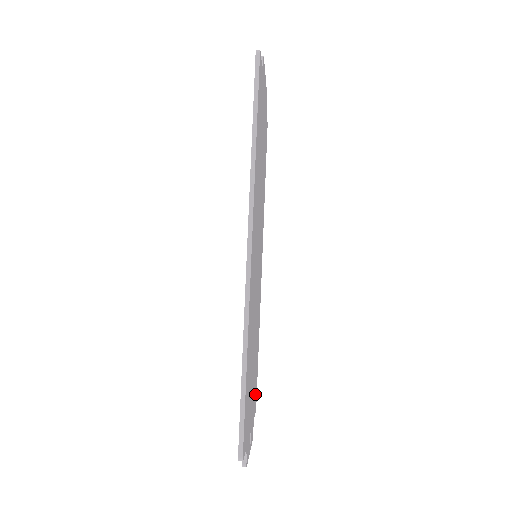
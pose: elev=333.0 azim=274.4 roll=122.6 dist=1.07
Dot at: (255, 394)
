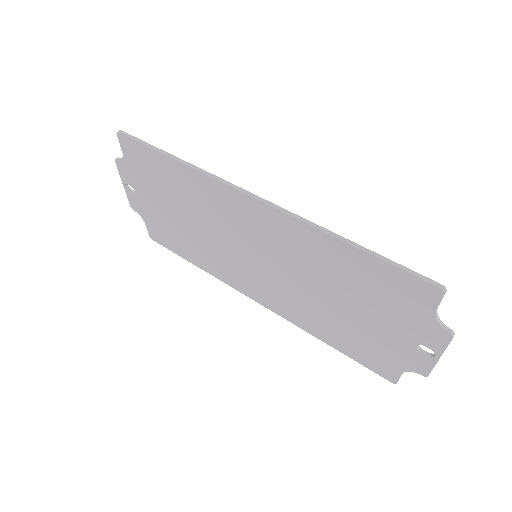
Dot at: (380, 358)
